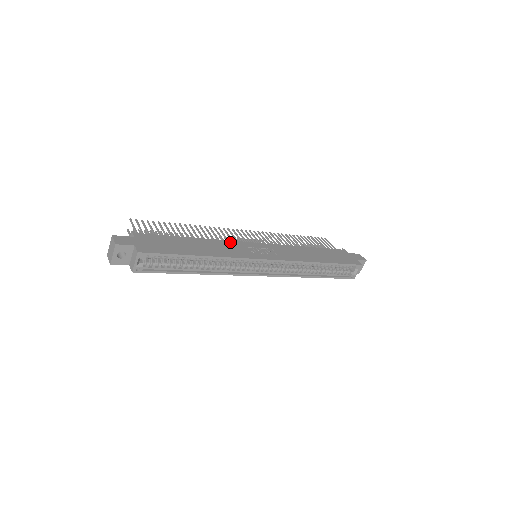
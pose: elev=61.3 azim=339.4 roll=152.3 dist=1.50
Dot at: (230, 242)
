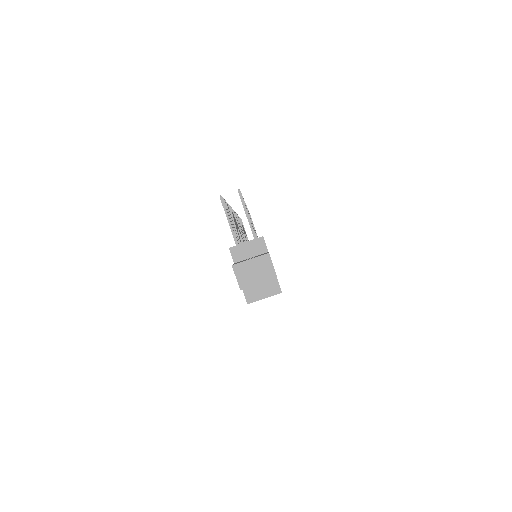
Dot at: occluded
